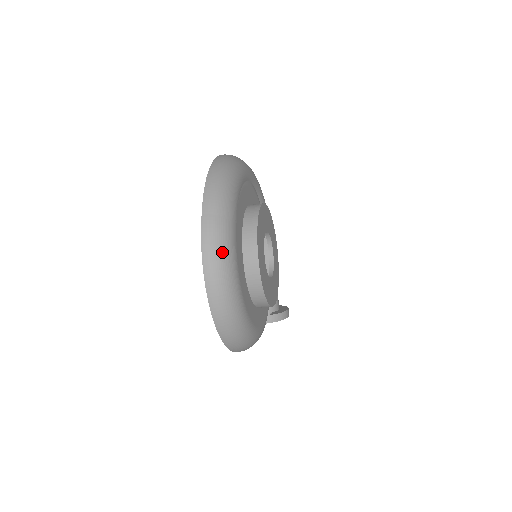
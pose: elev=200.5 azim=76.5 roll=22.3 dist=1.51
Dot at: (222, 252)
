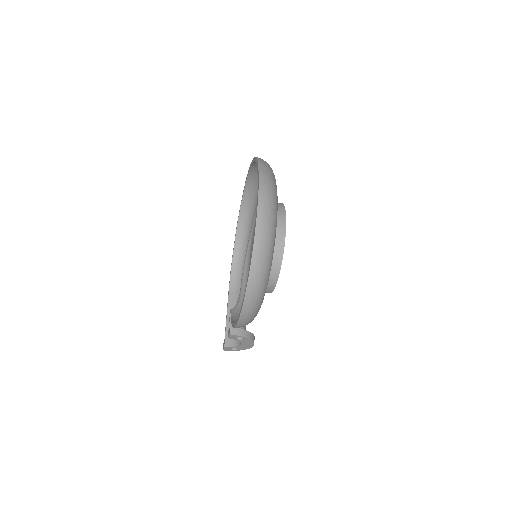
Dot at: (273, 193)
